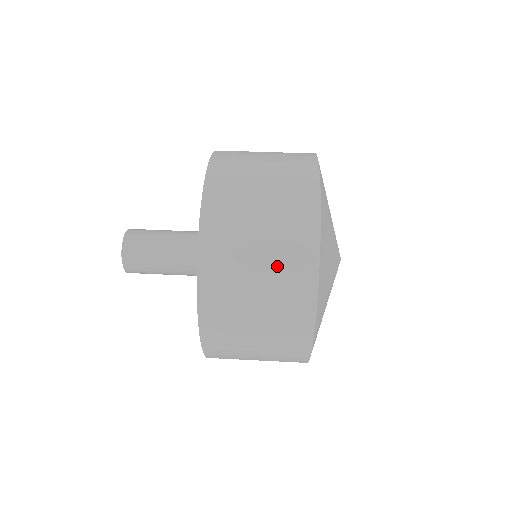
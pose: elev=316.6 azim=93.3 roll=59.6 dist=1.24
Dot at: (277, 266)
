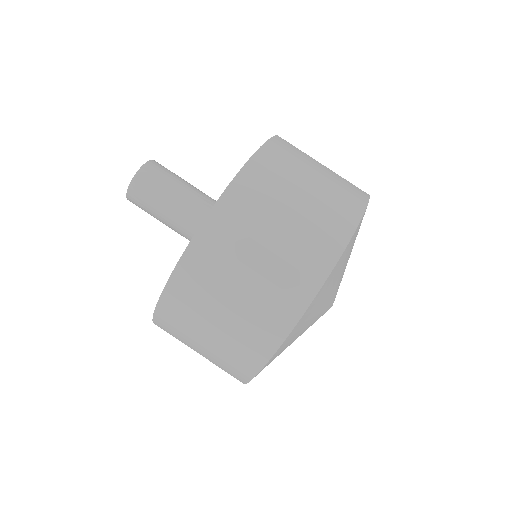
Dot at: (248, 313)
